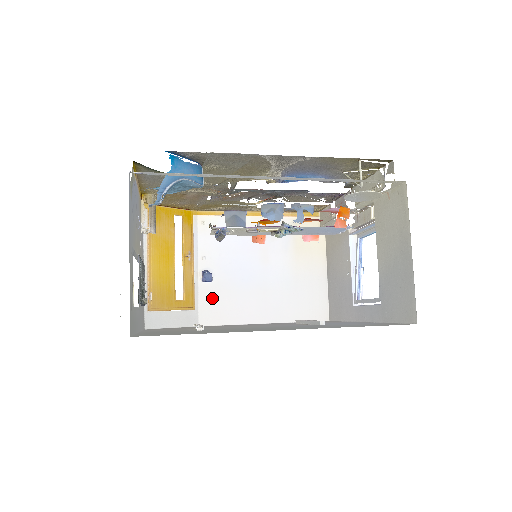
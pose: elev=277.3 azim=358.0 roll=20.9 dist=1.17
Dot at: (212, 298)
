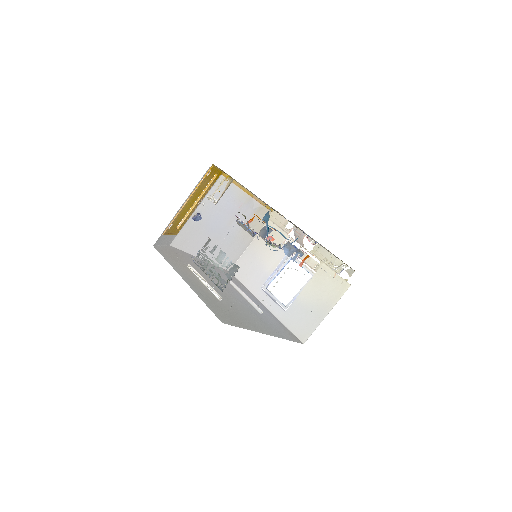
Dot at: (189, 231)
